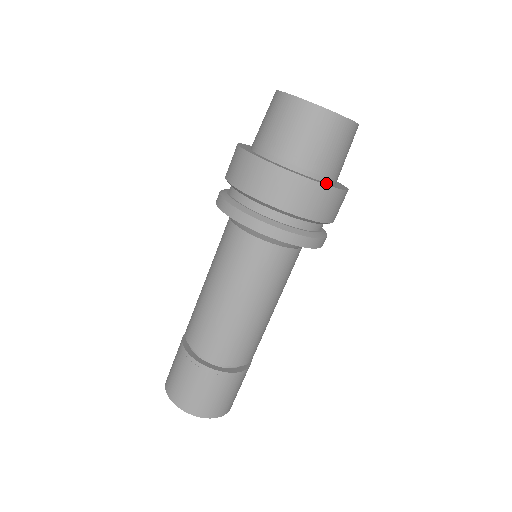
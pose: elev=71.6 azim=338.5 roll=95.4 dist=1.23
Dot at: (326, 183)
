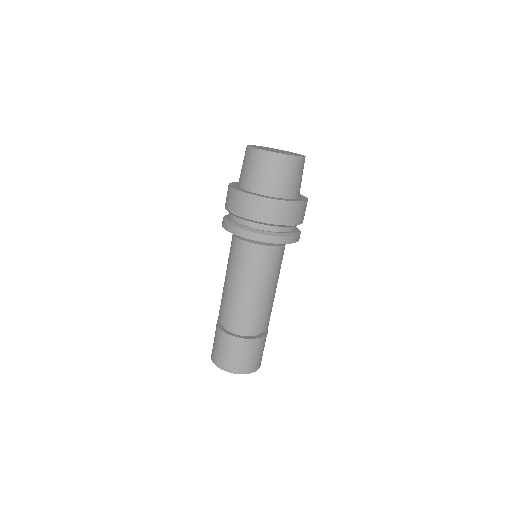
Dot at: (265, 196)
